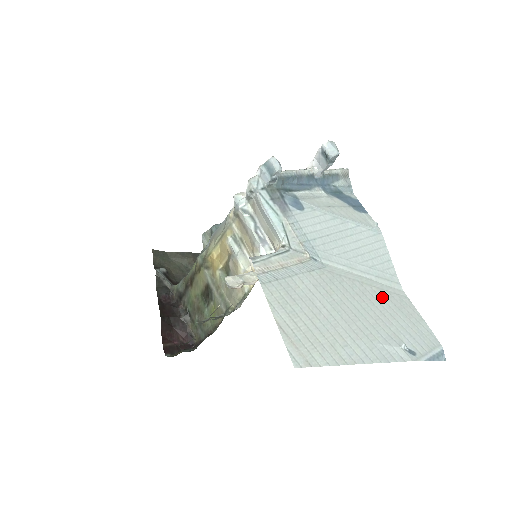
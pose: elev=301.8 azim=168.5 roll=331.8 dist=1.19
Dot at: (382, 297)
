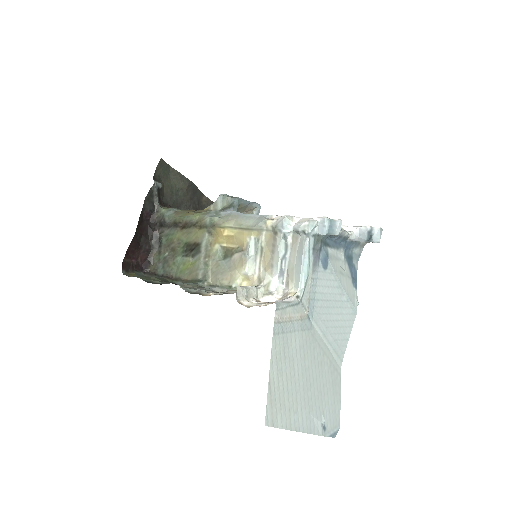
Dot at: (329, 371)
